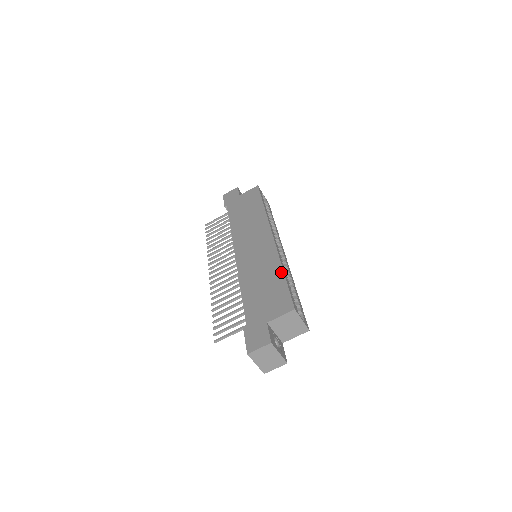
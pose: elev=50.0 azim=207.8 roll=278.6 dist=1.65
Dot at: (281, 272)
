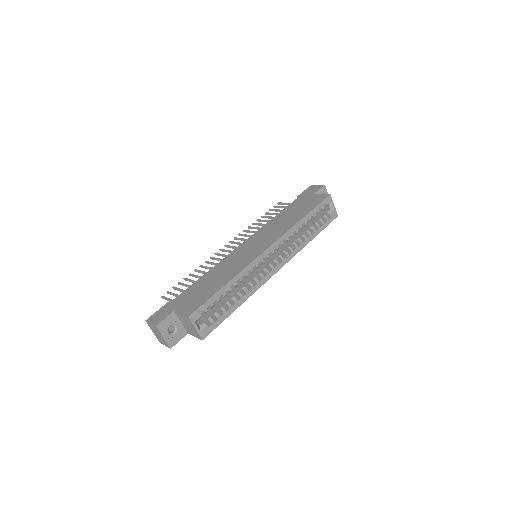
Dot at: (225, 283)
